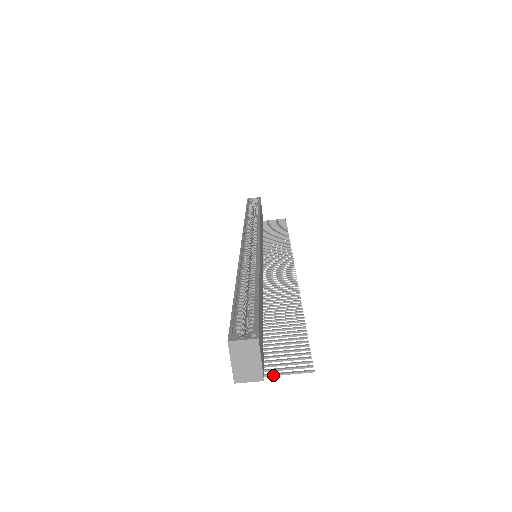
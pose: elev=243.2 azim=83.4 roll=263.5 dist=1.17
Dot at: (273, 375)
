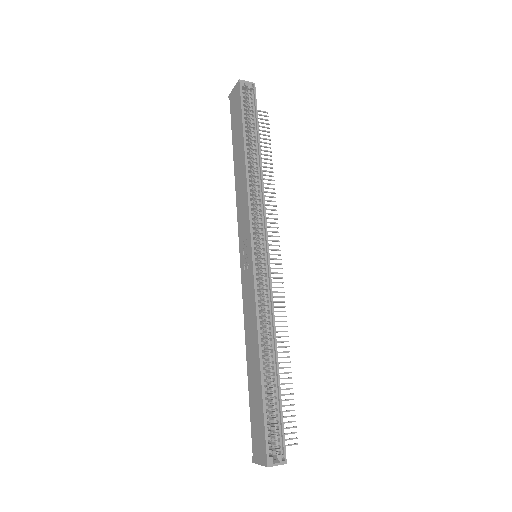
Dot at: occluded
